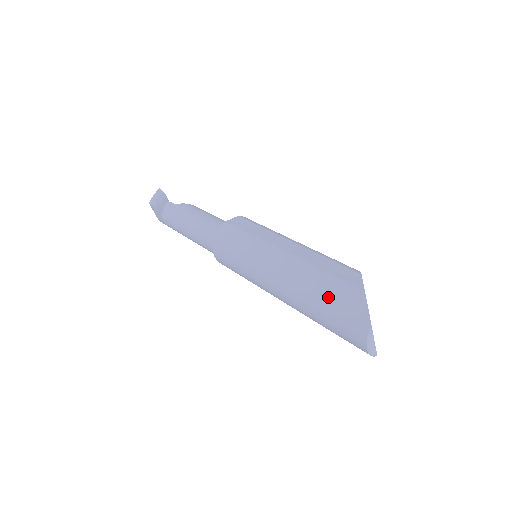
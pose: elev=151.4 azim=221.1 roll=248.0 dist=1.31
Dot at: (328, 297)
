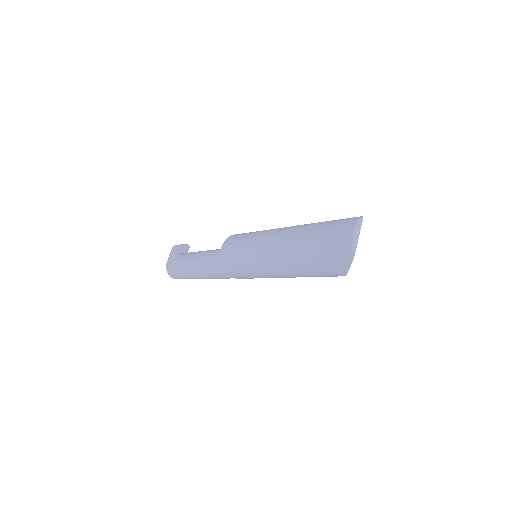
Dot at: (328, 221)
